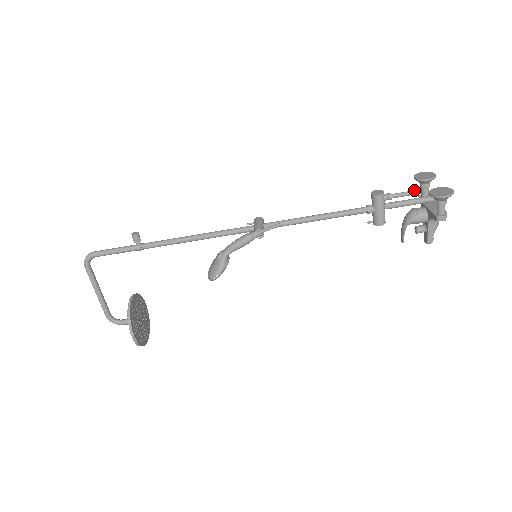
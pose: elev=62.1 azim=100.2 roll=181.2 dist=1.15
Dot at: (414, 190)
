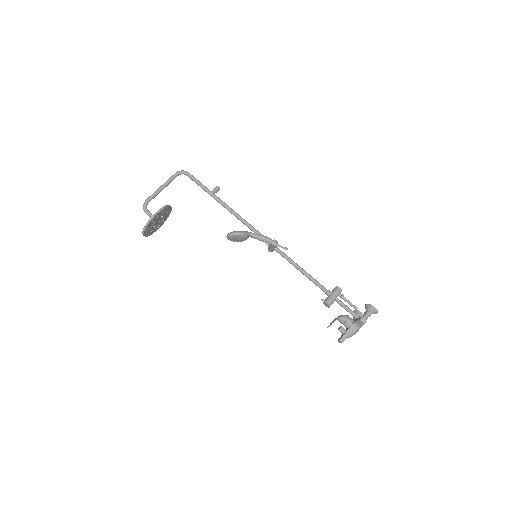
Dot at: (355, 306)
